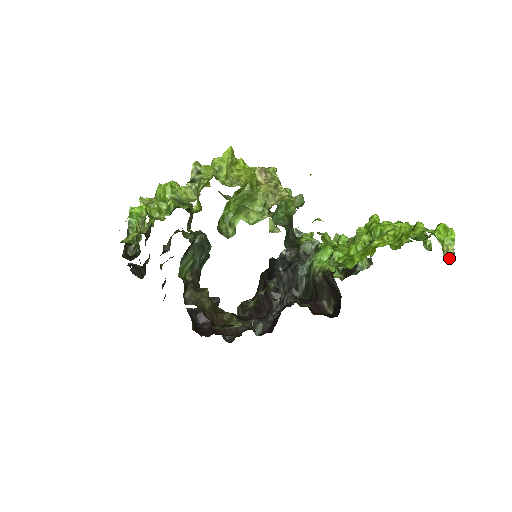
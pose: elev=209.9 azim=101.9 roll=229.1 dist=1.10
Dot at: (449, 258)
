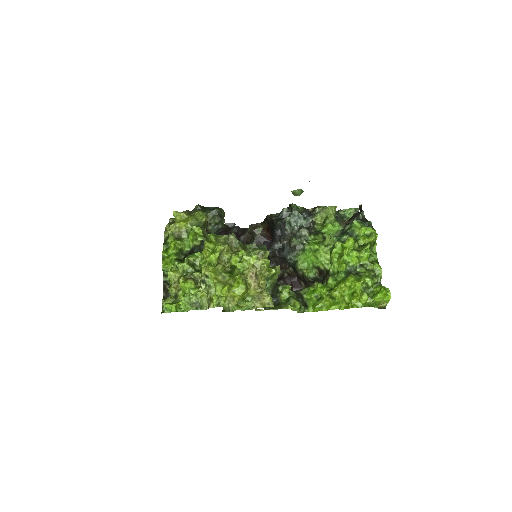
Dot at: (382, 308)
